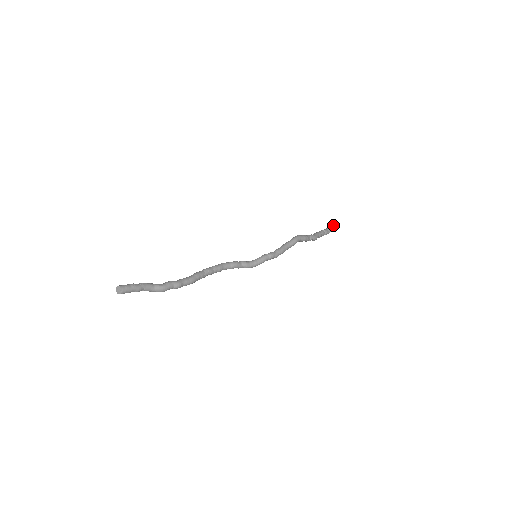
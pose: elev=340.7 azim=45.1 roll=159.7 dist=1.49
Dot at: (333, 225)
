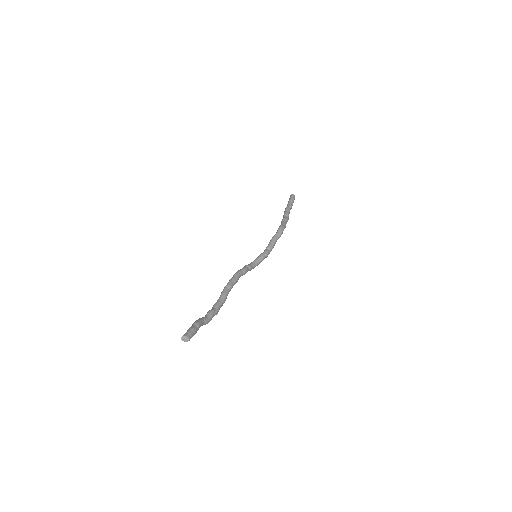
Dot at: (294, 197)
